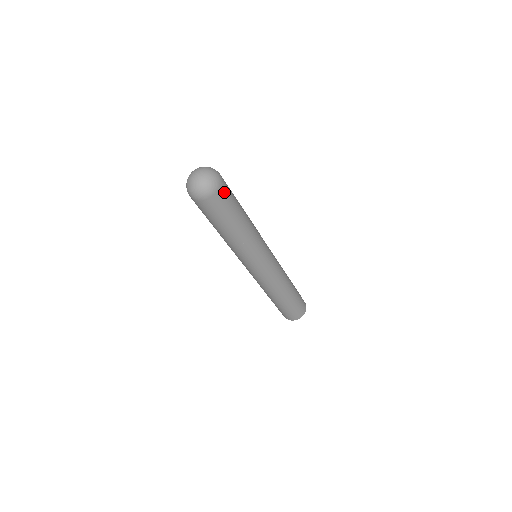
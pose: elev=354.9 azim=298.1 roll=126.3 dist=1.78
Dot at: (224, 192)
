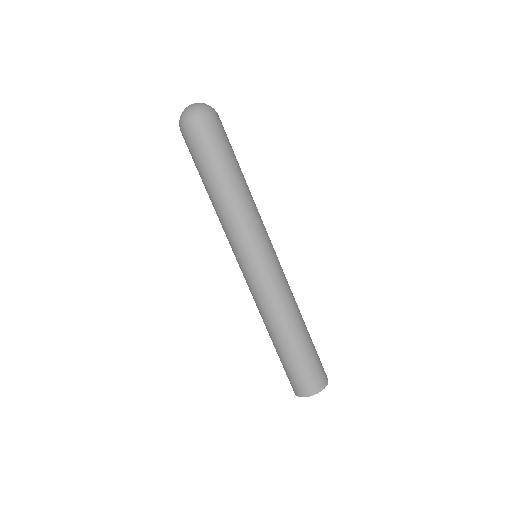
Dot at: (218, 126)
